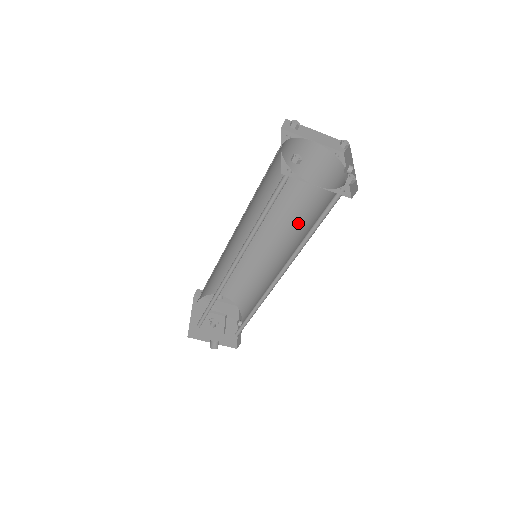
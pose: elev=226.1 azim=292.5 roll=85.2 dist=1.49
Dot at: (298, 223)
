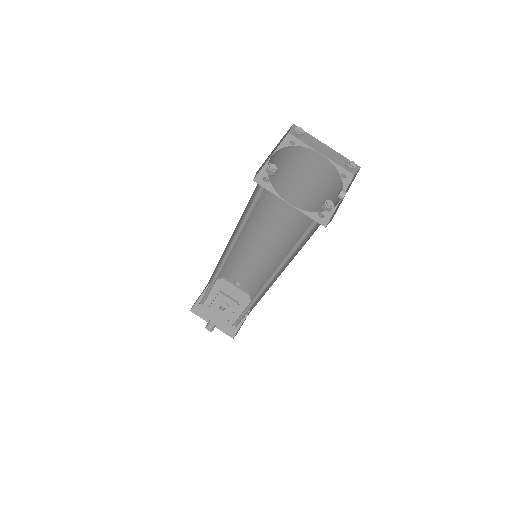
Dot at: occluded
